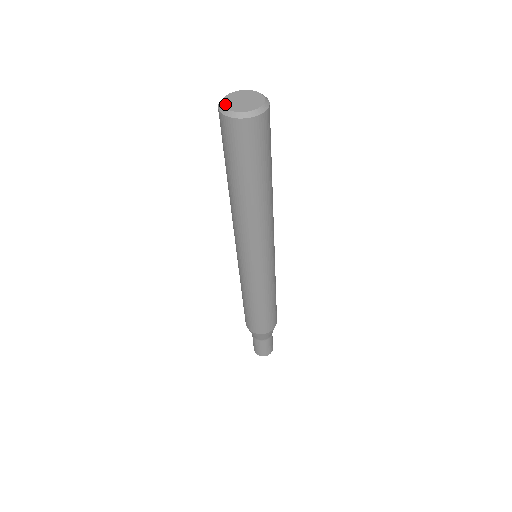
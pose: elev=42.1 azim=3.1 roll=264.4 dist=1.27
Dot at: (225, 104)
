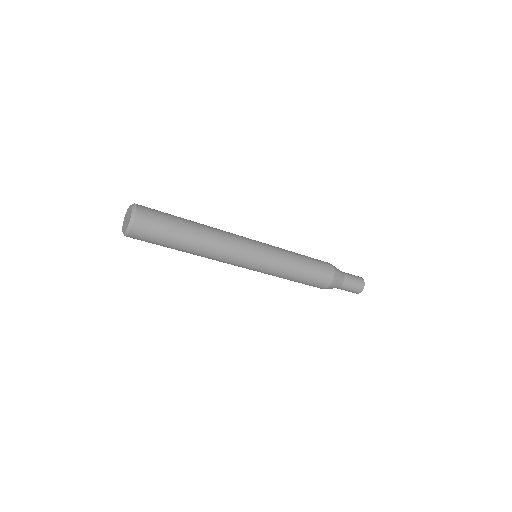
Dot at: (124, 221)
